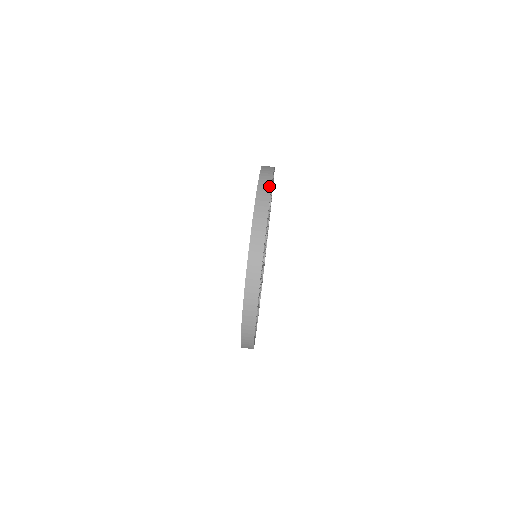
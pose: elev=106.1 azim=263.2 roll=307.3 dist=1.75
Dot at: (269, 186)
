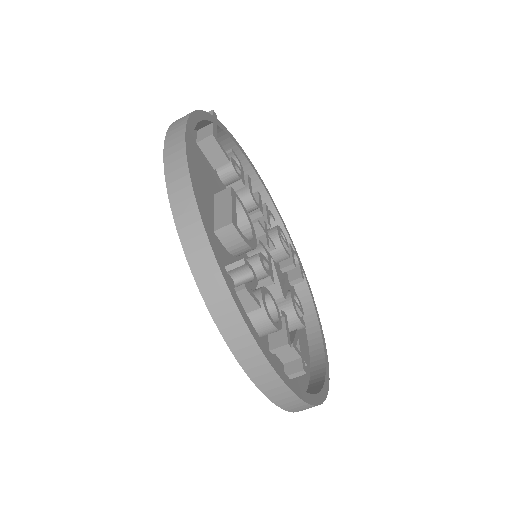
Dot at: (181, 147)
